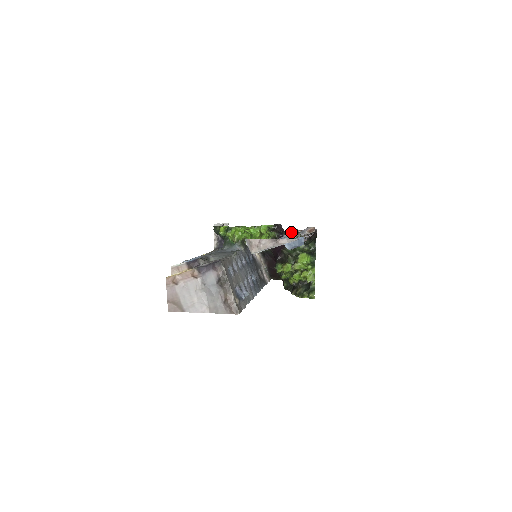
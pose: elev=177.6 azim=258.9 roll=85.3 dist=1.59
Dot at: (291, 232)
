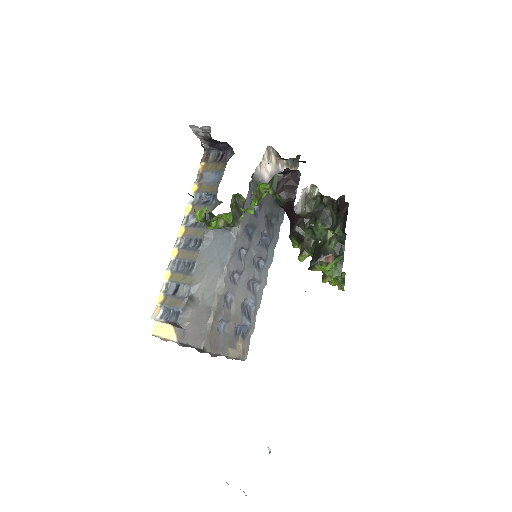
Dot at: occluded
